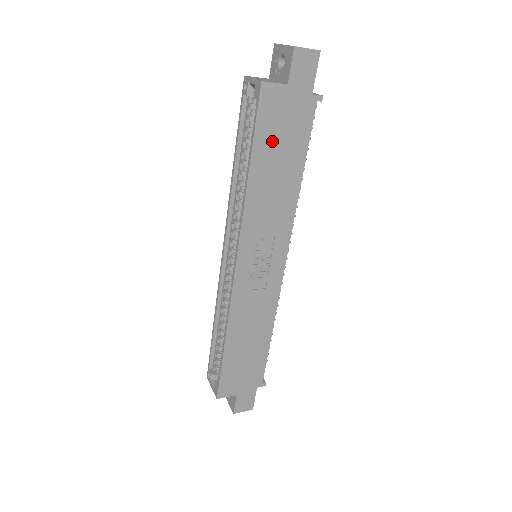
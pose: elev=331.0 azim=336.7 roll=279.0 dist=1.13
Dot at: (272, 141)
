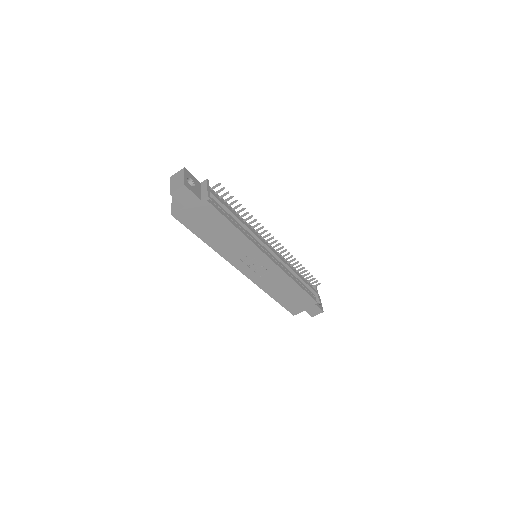
Dot at: (203, 227)
